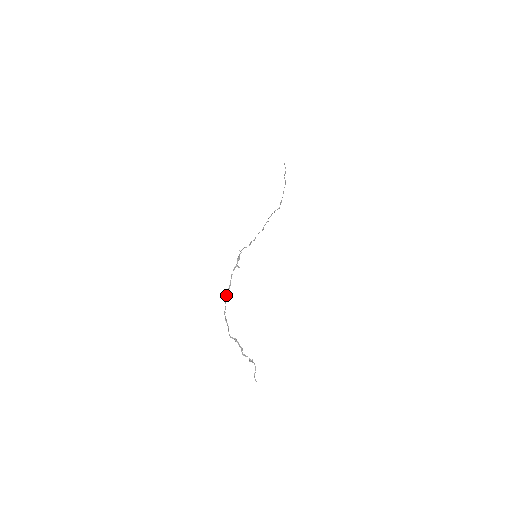
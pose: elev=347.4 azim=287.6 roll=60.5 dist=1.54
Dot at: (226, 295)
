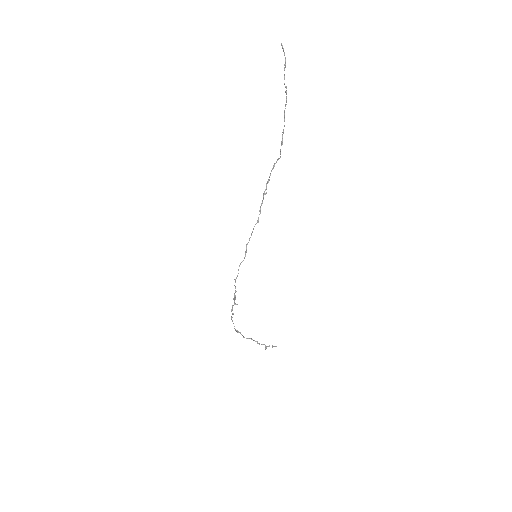
Dot at: (231, 319)
